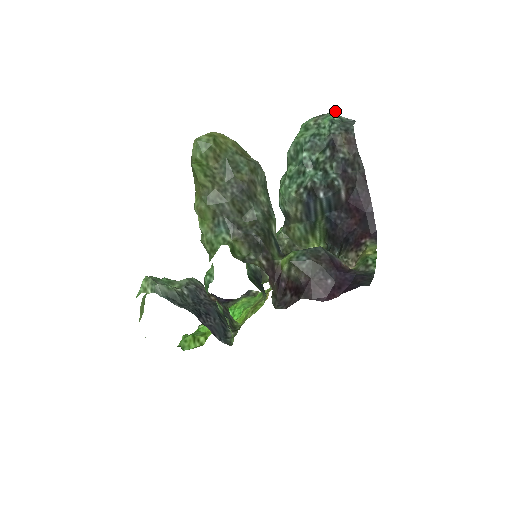
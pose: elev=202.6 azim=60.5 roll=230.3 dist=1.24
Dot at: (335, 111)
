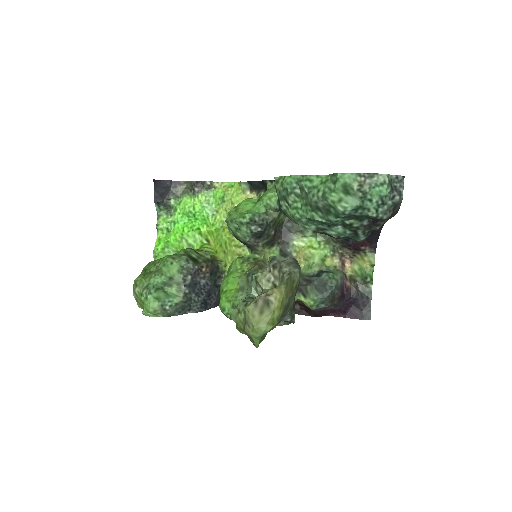
Dot at: (388, 177)
